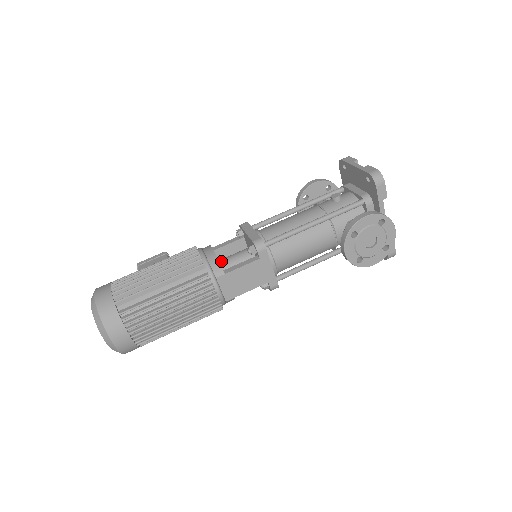
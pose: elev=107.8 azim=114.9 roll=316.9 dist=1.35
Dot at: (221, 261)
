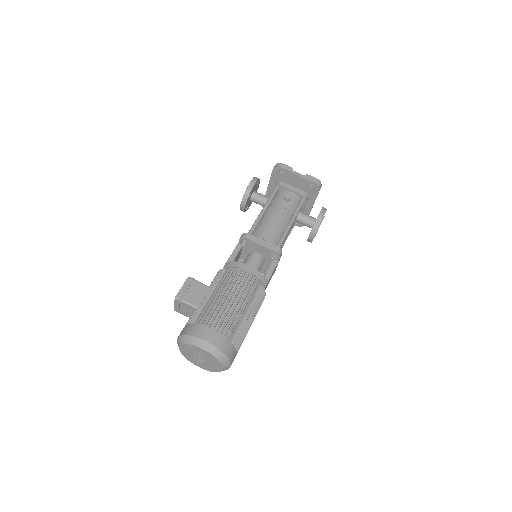
Dot at: occluded
